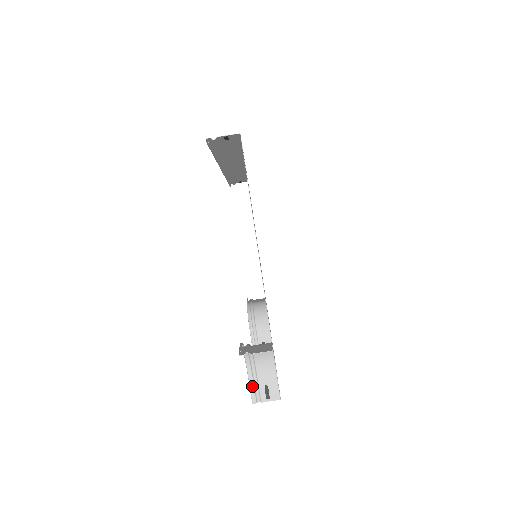
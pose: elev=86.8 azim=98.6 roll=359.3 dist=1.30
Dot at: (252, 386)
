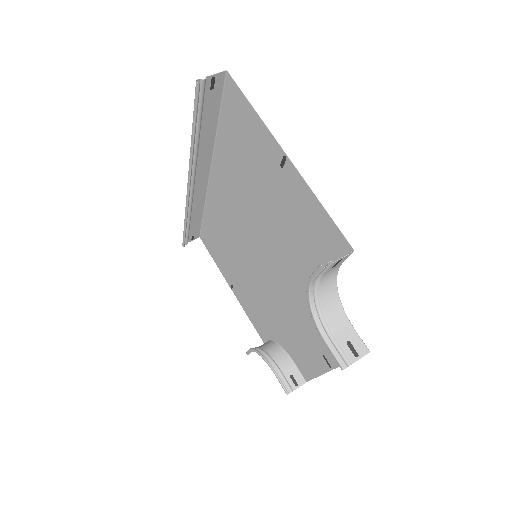
Dot at: (333, 349)
